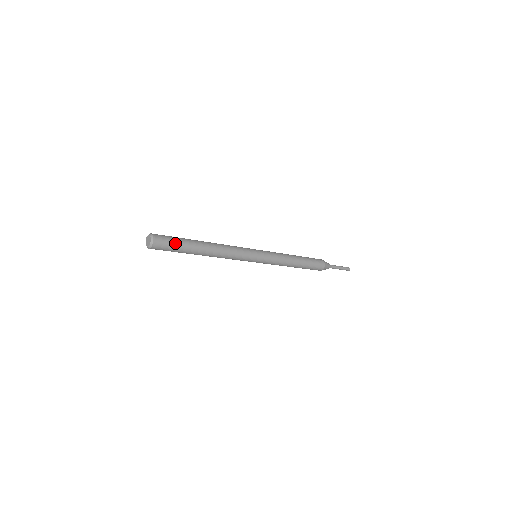
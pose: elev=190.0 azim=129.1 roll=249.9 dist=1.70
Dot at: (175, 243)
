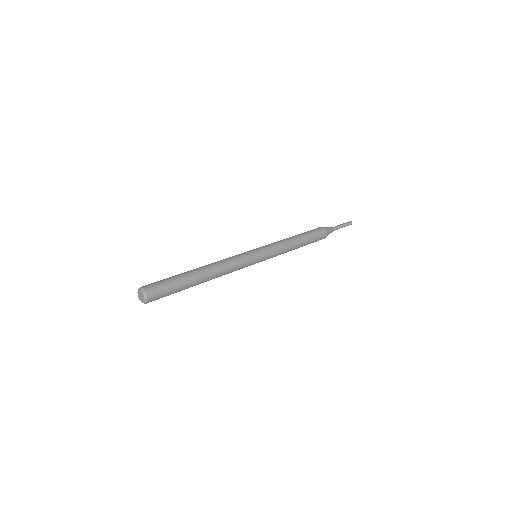
Dot at: (170, 294)
